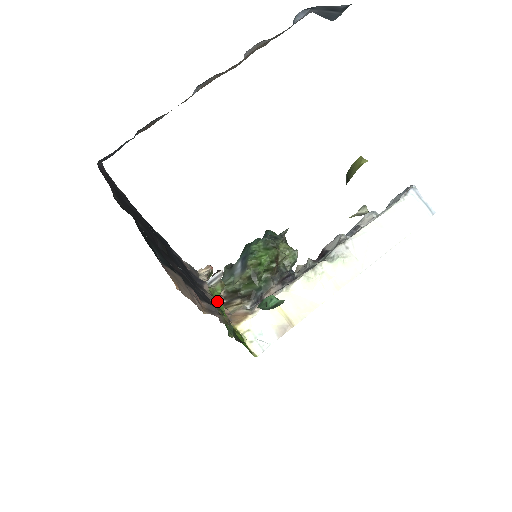
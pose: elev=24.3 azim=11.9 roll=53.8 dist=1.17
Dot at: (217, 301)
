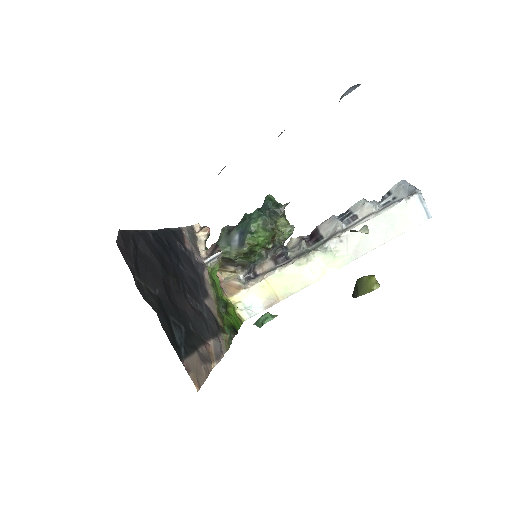
Dot at: (214, 278)
